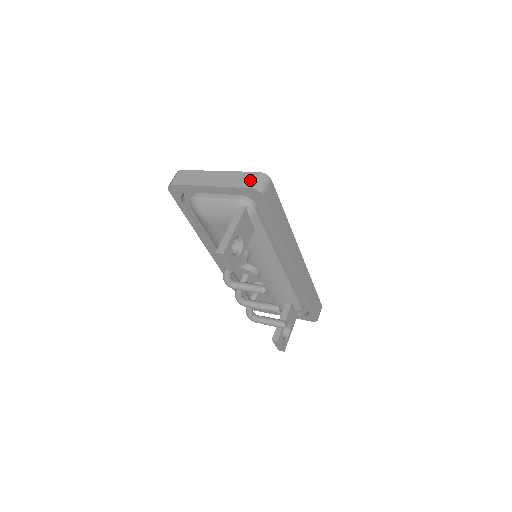
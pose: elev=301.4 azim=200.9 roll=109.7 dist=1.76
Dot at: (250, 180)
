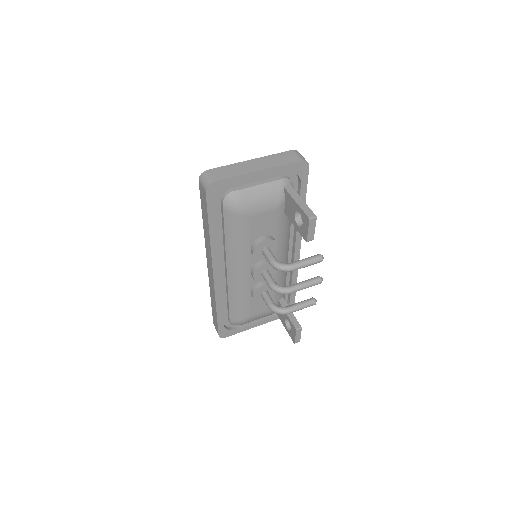
Dot at: (293, 156)
